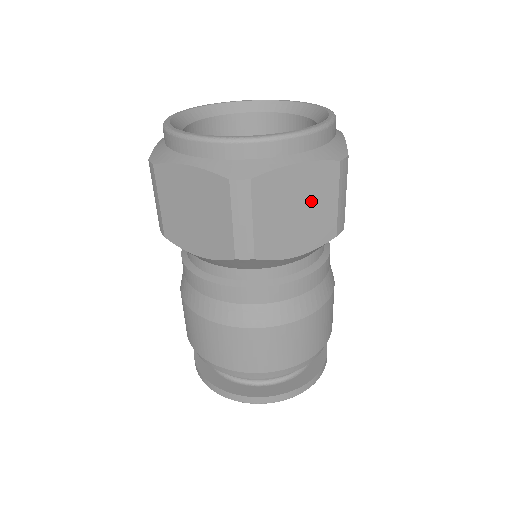
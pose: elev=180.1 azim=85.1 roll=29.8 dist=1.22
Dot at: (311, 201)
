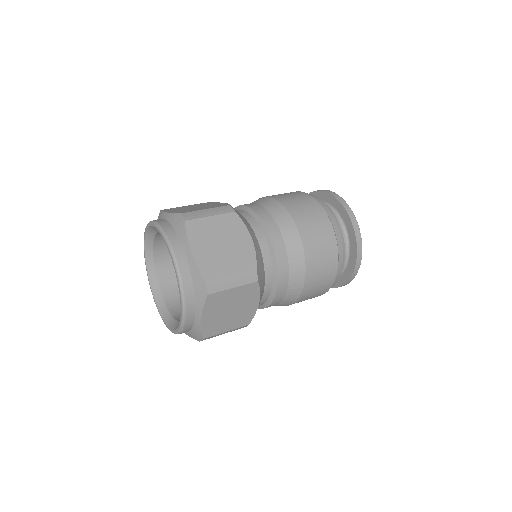
Dot at: occluded
